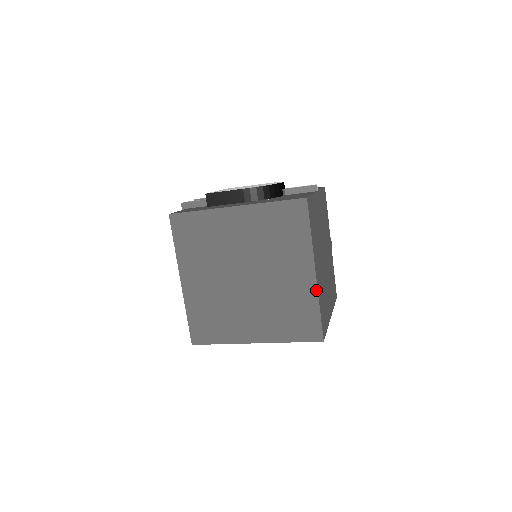
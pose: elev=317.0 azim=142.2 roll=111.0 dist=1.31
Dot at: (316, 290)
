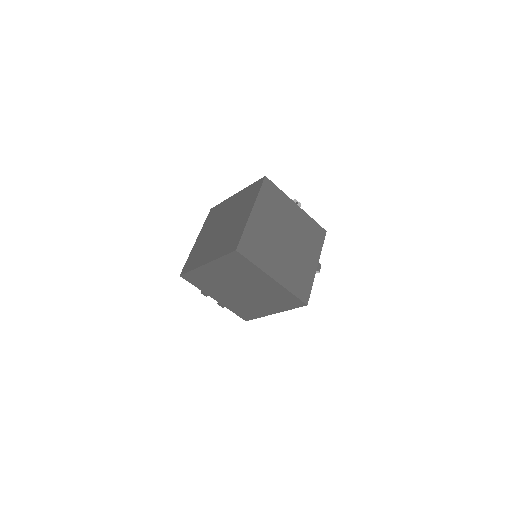
Dot at: (247, 221)
